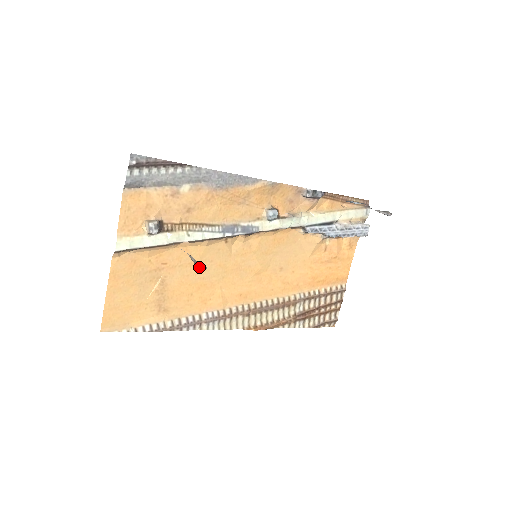
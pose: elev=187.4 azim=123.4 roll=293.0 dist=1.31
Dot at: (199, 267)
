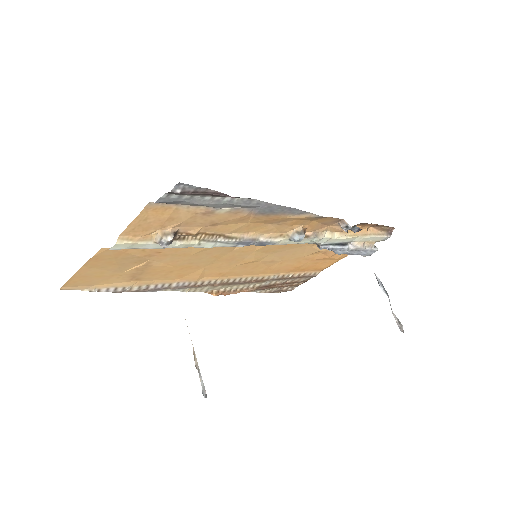
Dot at: (193, 256)
